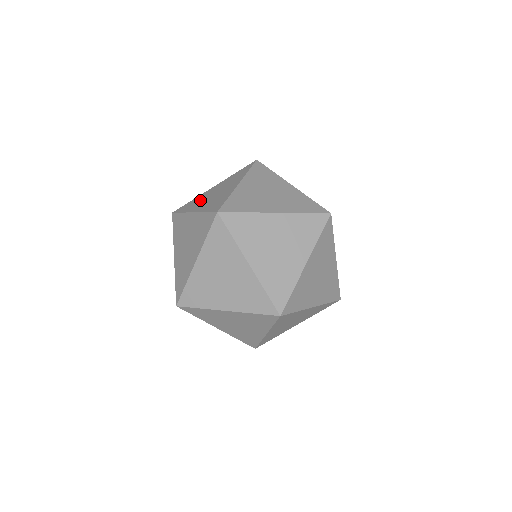
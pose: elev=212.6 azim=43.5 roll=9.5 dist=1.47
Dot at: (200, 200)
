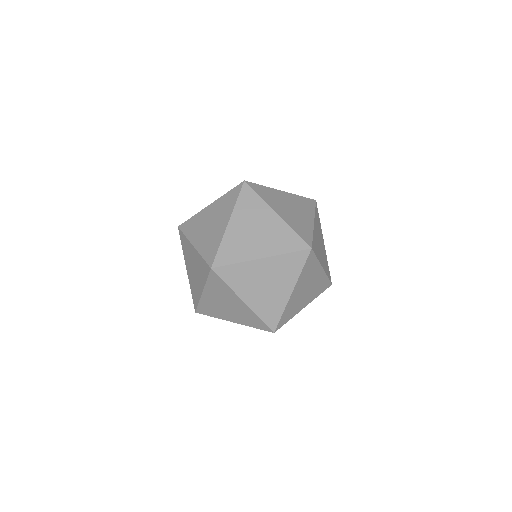
Dot at: (199, 225)
